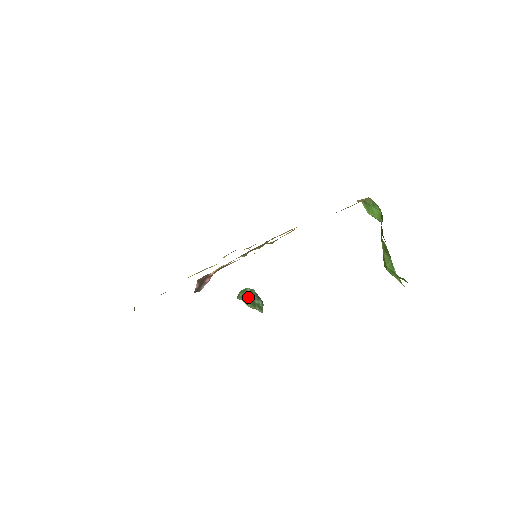
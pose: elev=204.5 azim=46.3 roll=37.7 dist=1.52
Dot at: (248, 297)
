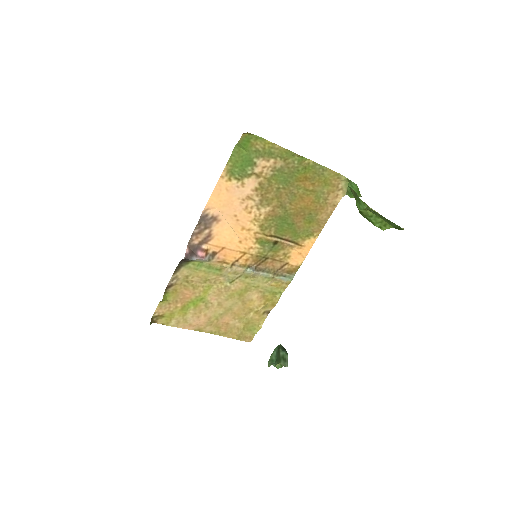
Dot at: (276, 356)
